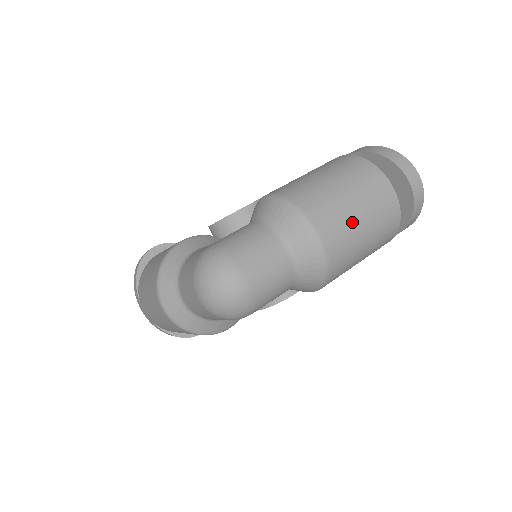
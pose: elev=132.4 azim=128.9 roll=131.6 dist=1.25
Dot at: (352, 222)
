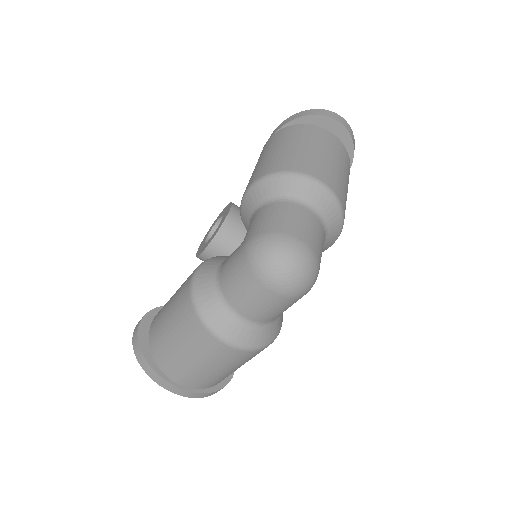
Dot at: (332, 166)
